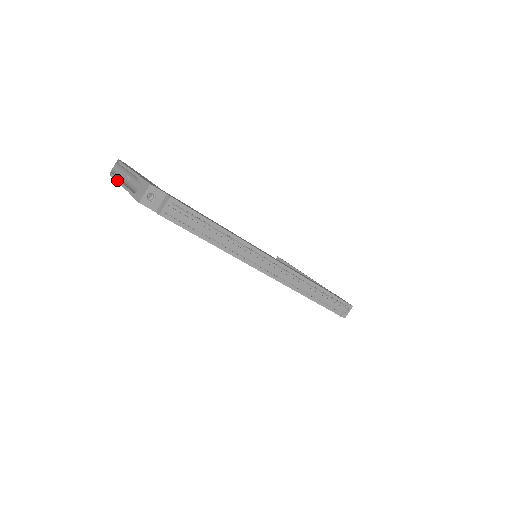
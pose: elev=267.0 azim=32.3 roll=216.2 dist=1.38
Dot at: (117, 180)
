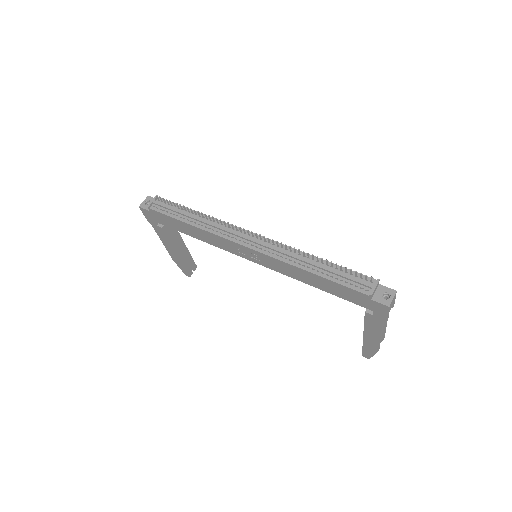
Dot at: (166, 247)
